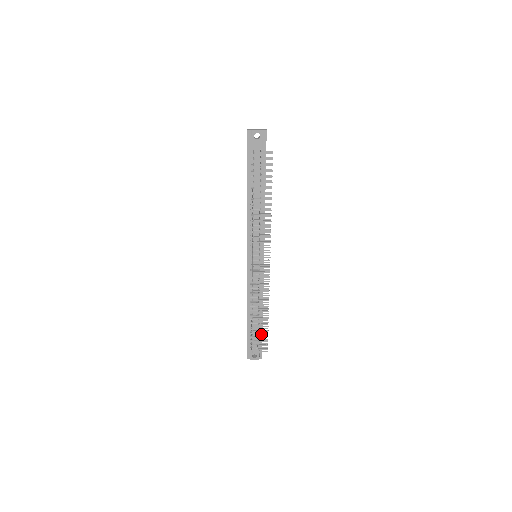
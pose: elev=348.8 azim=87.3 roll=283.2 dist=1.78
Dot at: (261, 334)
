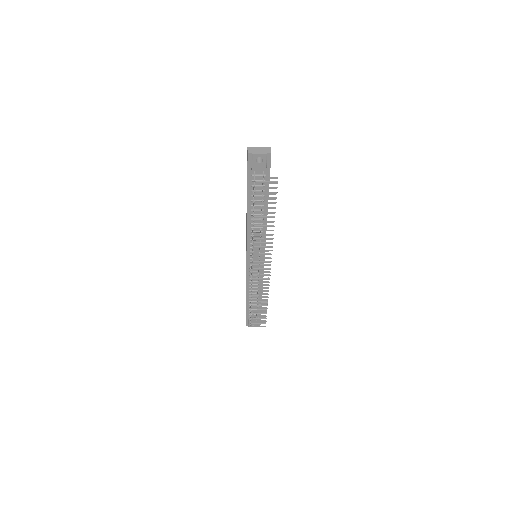
Dot at: occluded
